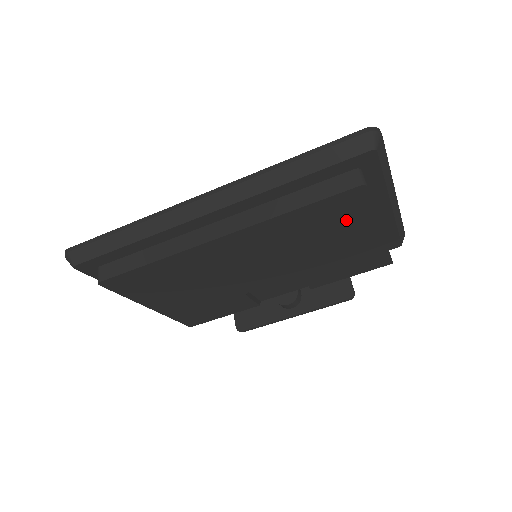
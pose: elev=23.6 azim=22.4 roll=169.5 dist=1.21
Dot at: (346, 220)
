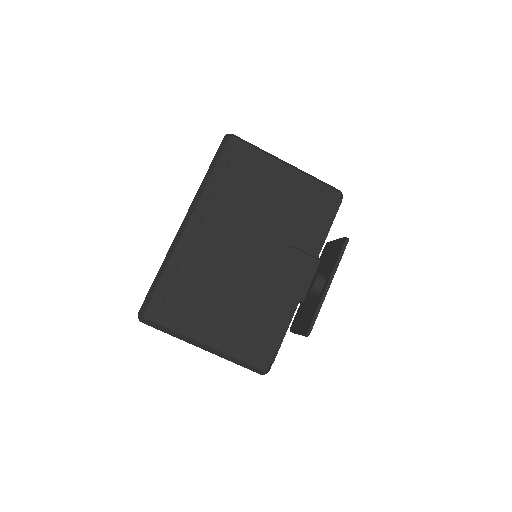
Dot at: (258, 175)
